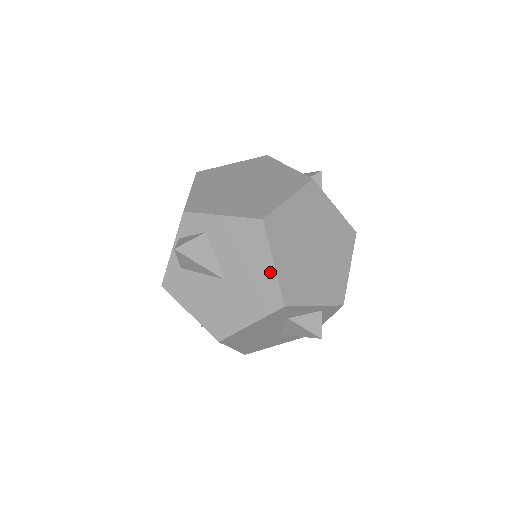
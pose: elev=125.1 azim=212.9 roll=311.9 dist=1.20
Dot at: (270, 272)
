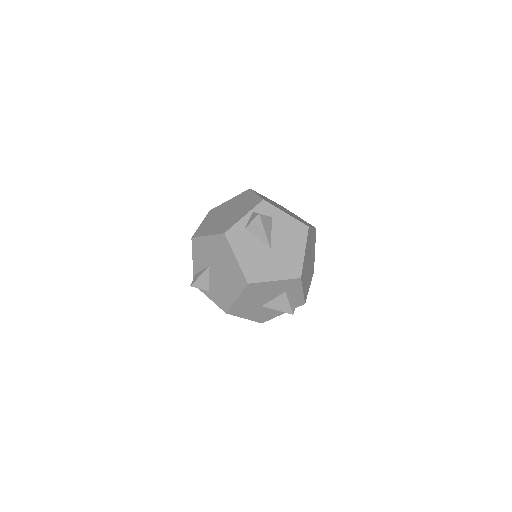
Dot at: (301, 256)
